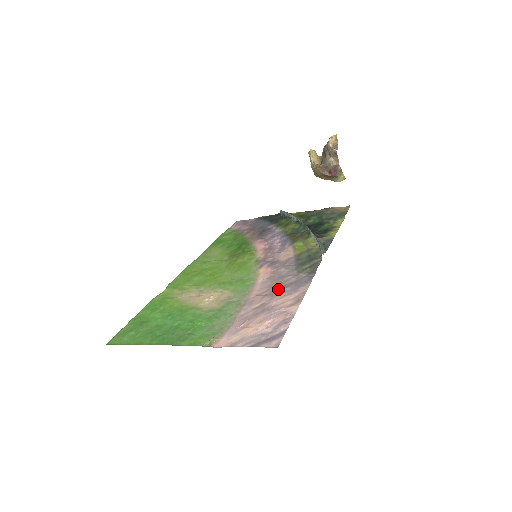
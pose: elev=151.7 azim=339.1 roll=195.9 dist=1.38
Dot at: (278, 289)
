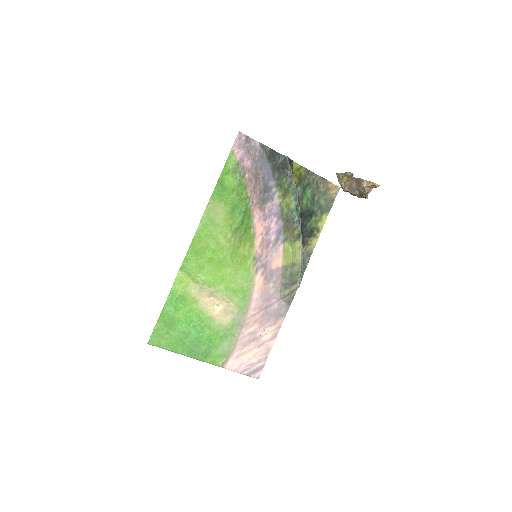
Dot at: (266, 316)
